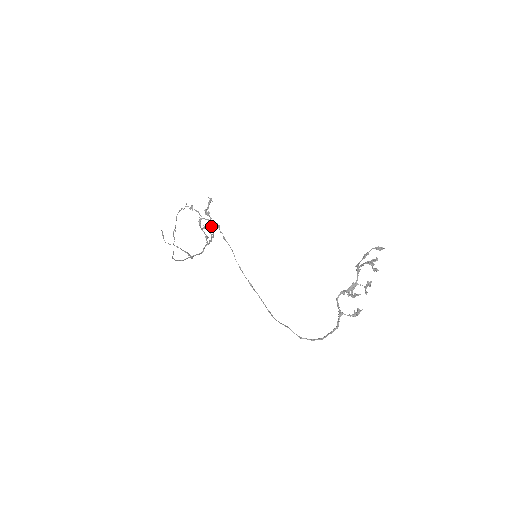
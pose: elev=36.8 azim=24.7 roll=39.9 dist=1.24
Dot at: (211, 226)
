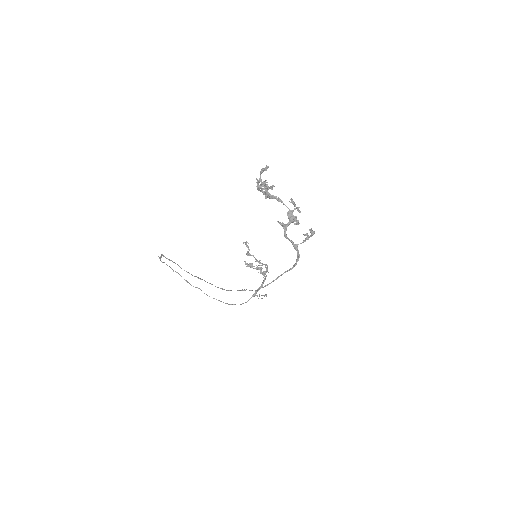
Dot at: (258, 261)
